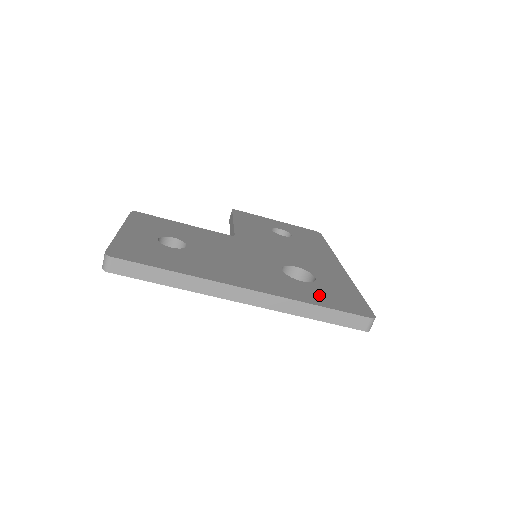
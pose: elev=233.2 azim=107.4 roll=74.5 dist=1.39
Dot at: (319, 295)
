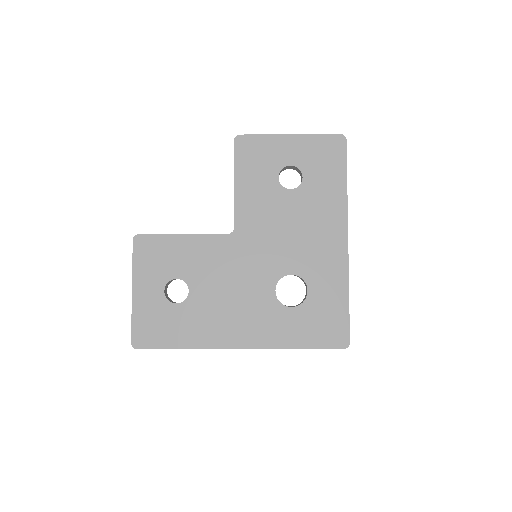
Dot at: (303, 328)
